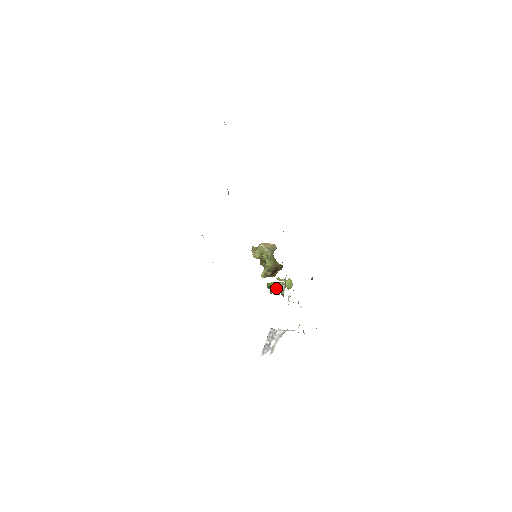
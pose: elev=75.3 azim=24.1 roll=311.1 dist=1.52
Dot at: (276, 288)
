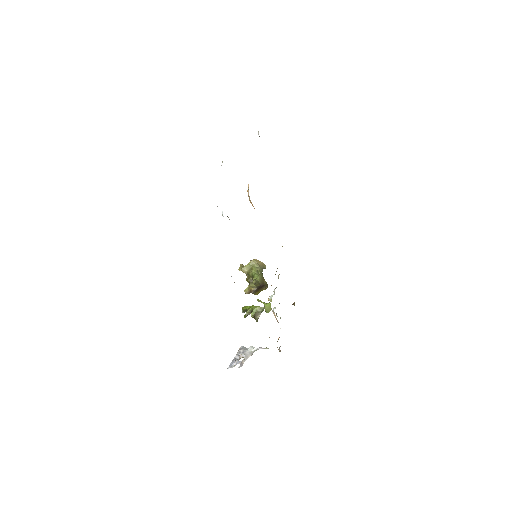
Dot at: (253, 311)
